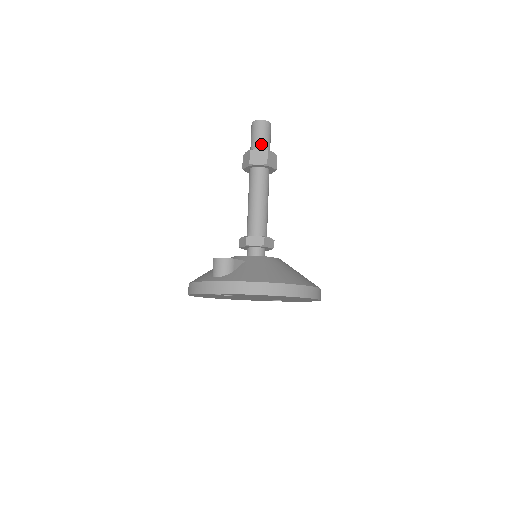
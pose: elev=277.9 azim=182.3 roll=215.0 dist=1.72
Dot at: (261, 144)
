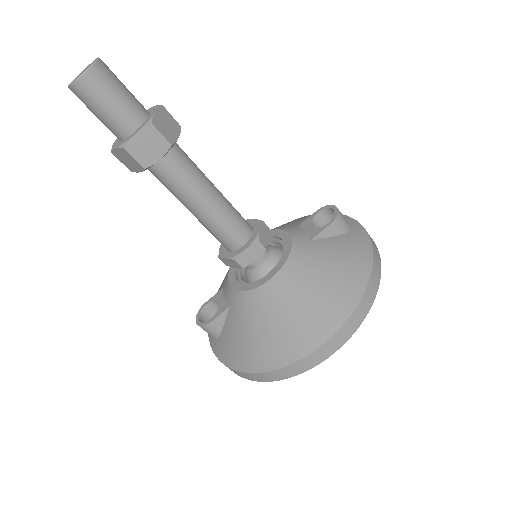
Dot at: (112, 129)
